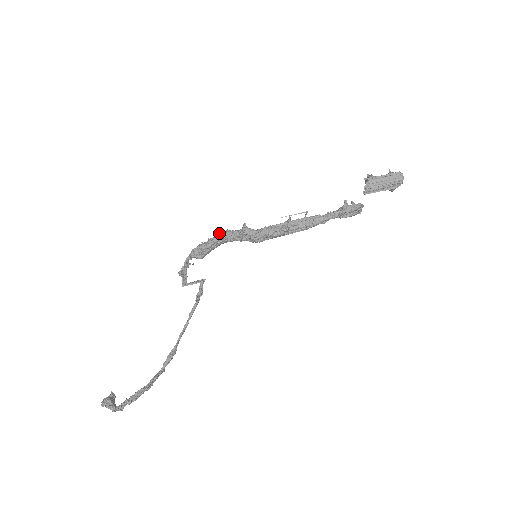
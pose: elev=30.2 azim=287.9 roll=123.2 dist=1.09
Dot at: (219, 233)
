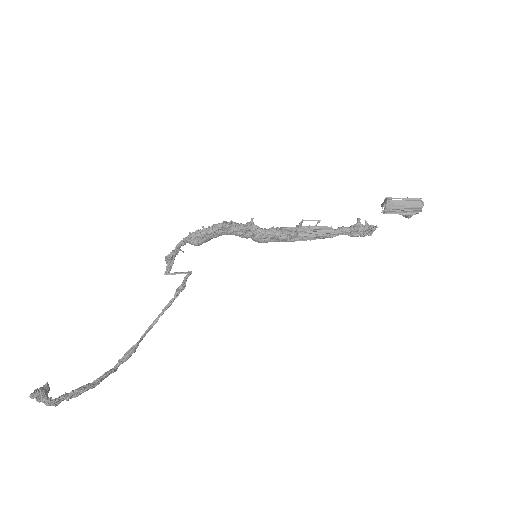
Dot at: occluded
